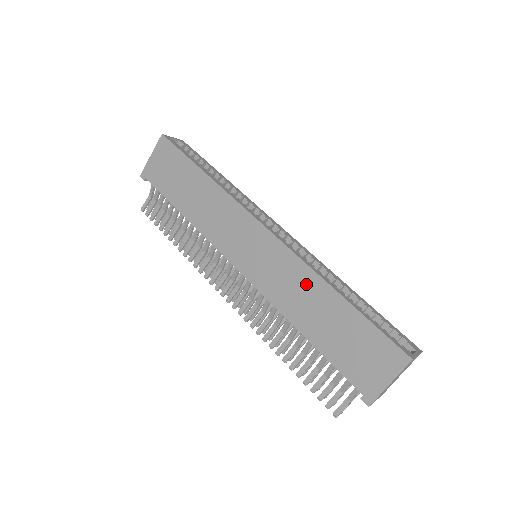
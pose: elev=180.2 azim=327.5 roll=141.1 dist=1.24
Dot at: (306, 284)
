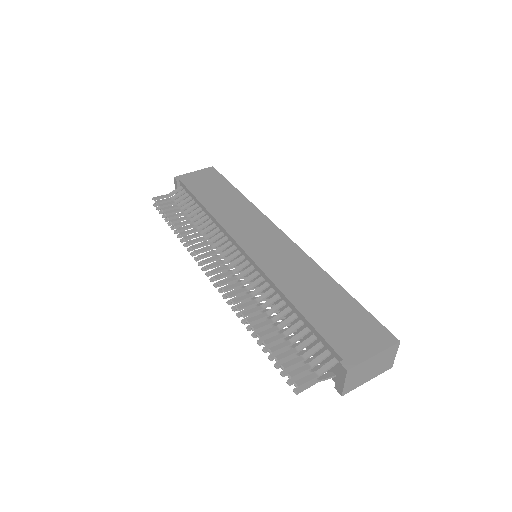
Dot at: (309, 272)
